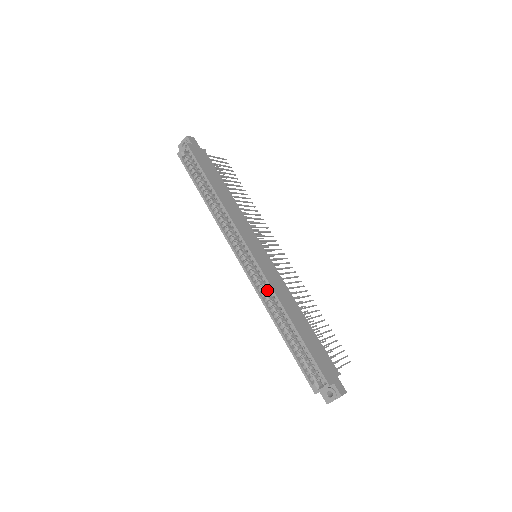
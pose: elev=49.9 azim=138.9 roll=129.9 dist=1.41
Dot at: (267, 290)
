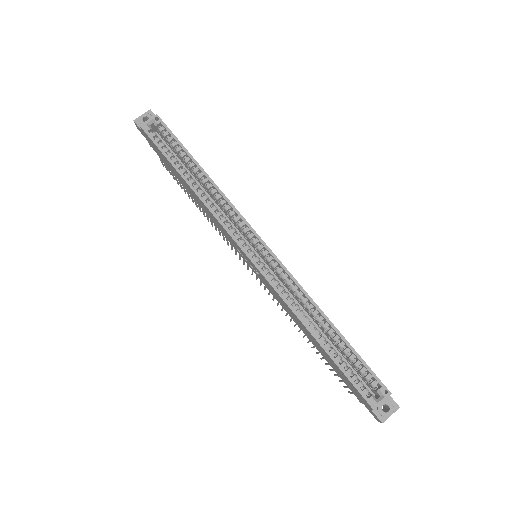
Dot at: occluded
